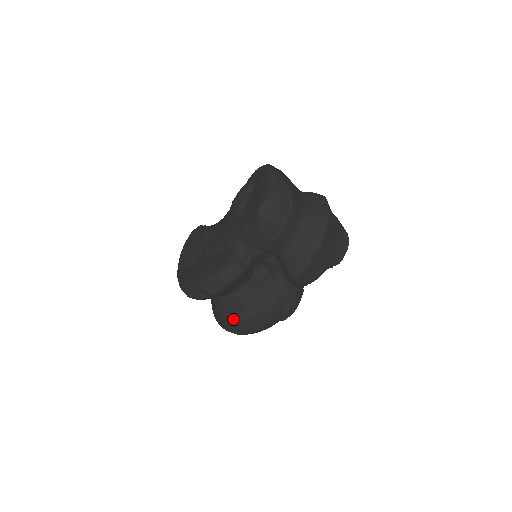
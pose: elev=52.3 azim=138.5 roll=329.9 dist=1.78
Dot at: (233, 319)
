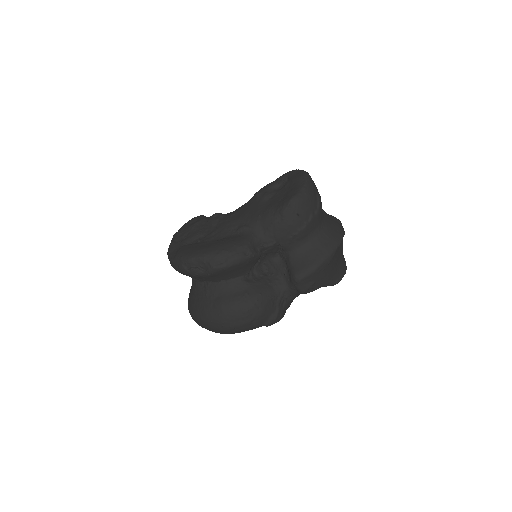
Dot at: (219, 307)
